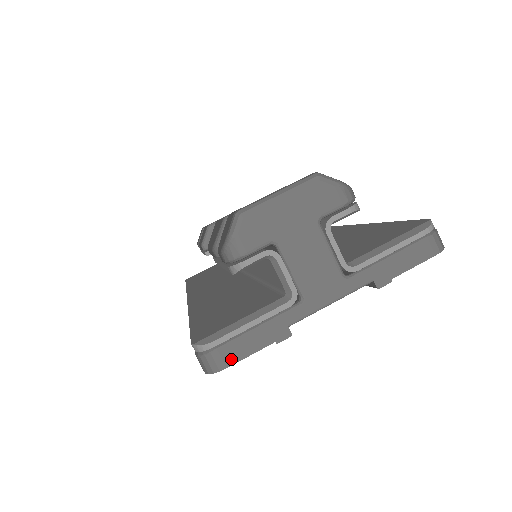
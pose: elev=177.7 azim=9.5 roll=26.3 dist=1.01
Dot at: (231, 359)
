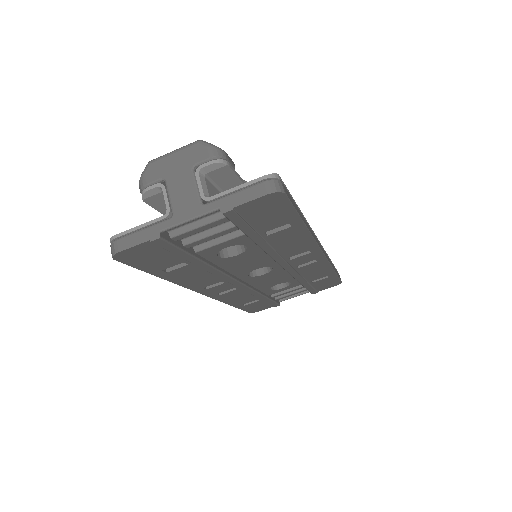
Dot at: (123, 247)
